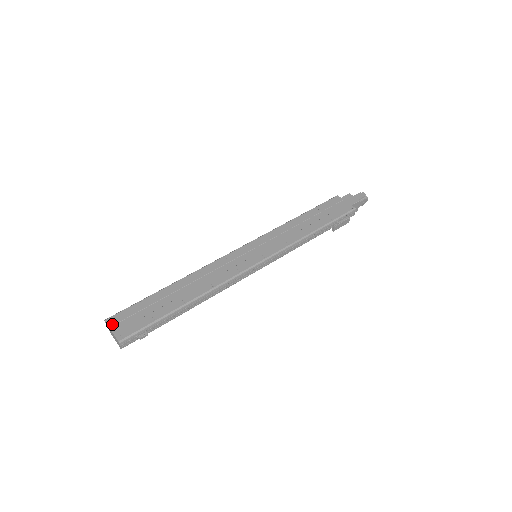
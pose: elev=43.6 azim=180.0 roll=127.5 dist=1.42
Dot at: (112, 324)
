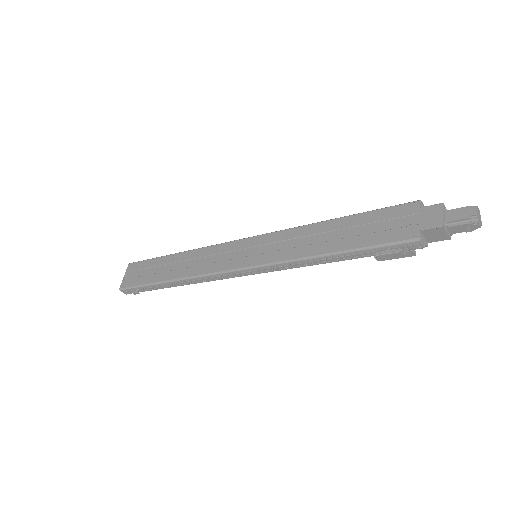
Dot at: (128, 270)
